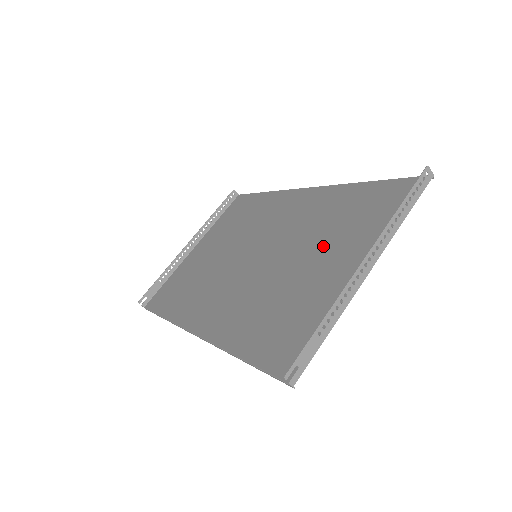
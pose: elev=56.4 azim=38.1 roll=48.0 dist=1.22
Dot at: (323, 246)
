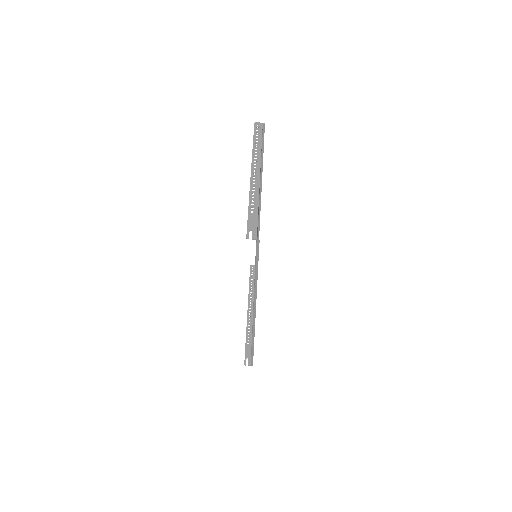
Dot at: occluded
